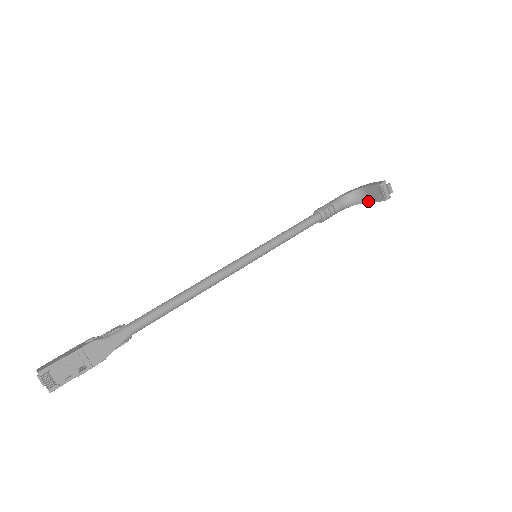
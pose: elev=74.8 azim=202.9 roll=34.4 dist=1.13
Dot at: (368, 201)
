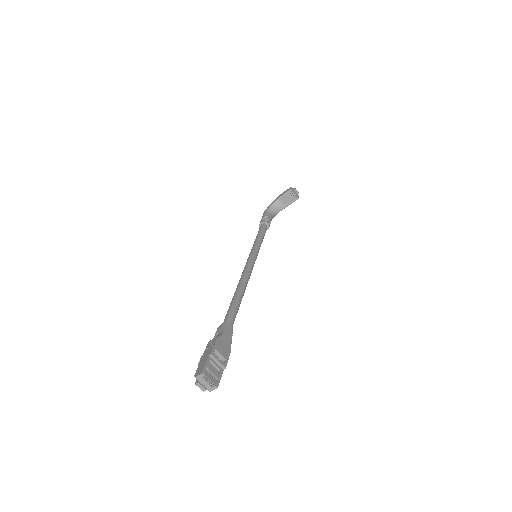
Dot at: (285, 206)
